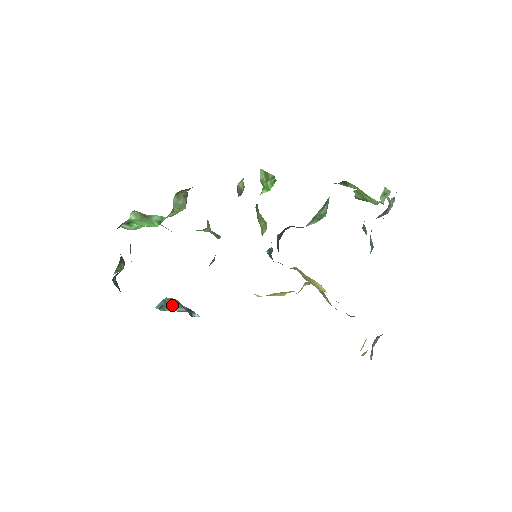
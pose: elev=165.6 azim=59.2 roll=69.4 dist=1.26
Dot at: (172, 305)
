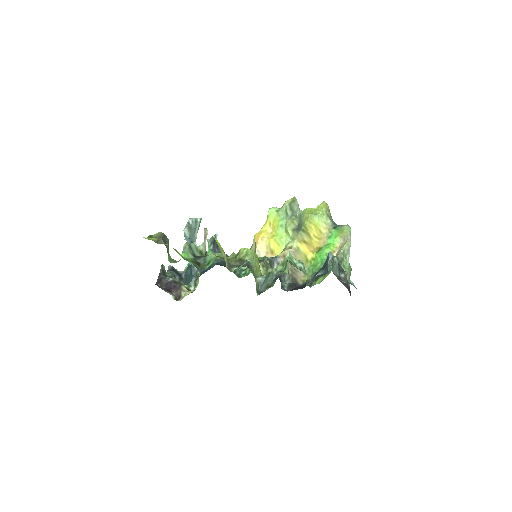
Dot at: (193, 233)
